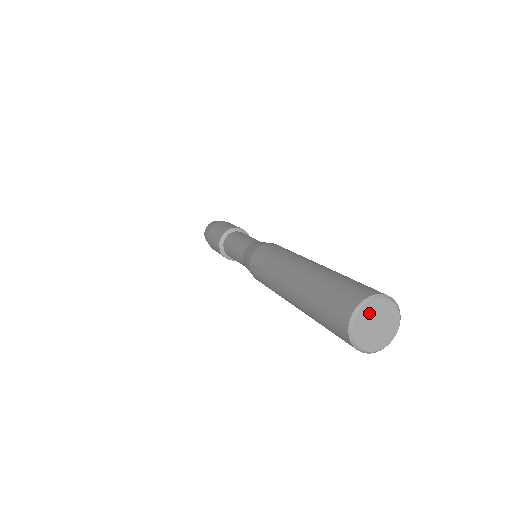
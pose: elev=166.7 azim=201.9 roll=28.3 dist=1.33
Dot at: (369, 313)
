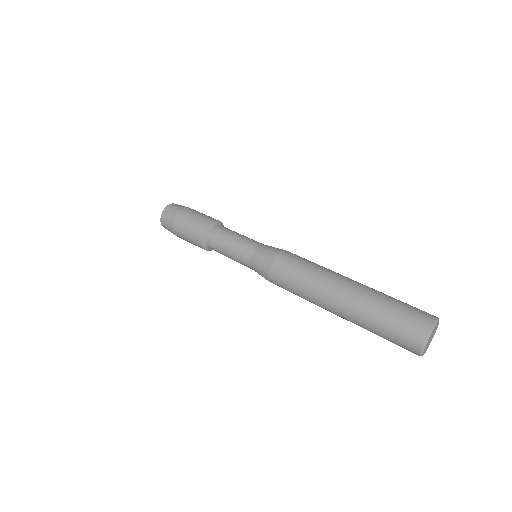
Dot at: (428, 342)
